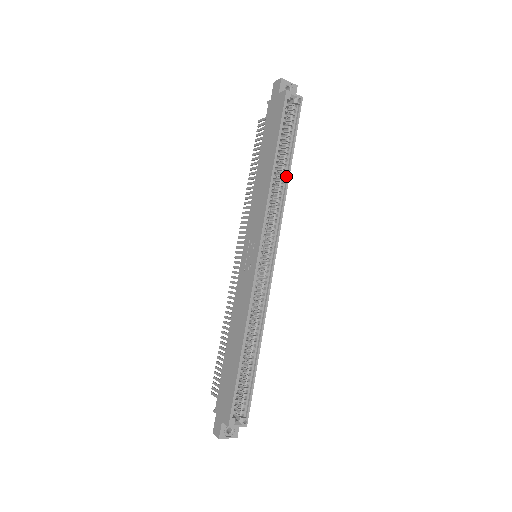
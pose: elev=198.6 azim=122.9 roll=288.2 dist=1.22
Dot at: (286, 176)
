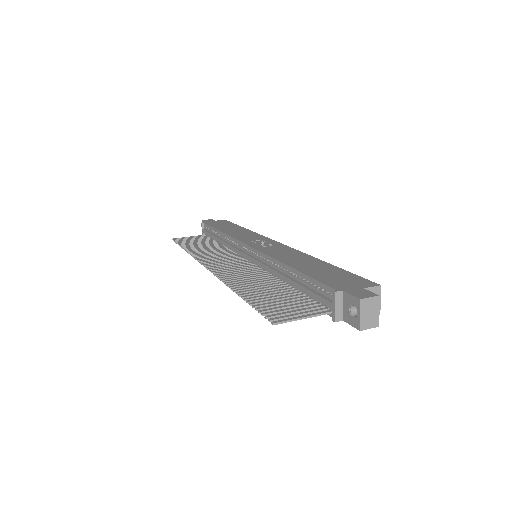
Dot at: occluded
